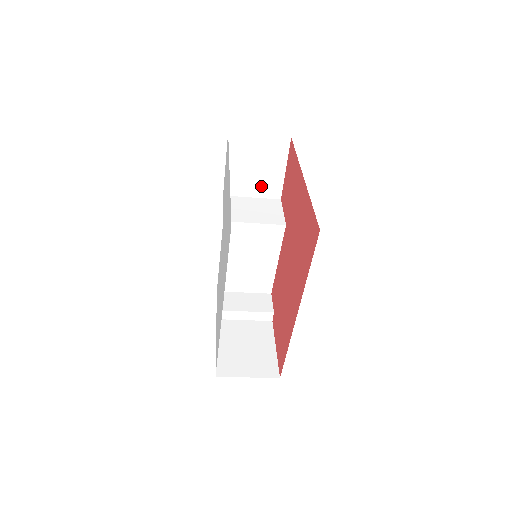
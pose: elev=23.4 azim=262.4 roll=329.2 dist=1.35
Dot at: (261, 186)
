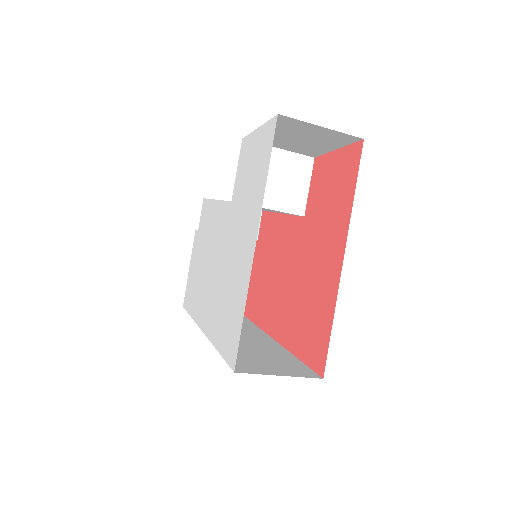
Dot at: (296, 147)
